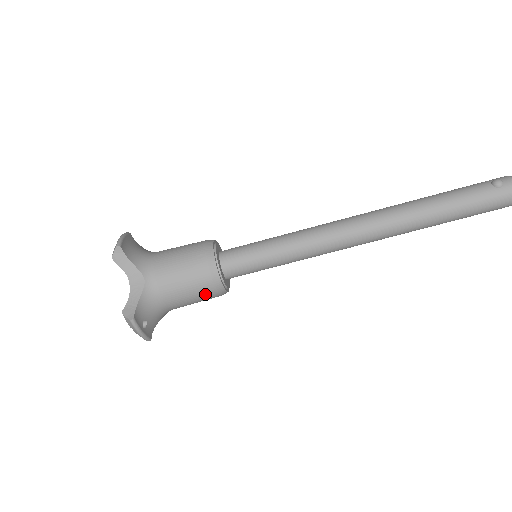
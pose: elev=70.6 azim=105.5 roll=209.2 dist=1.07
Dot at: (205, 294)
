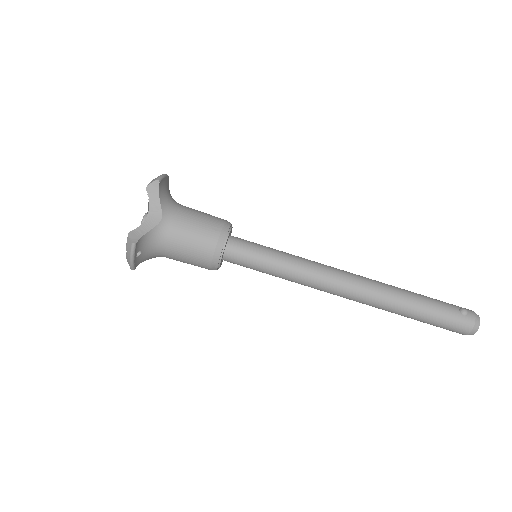
Dot at: (200, 260)
